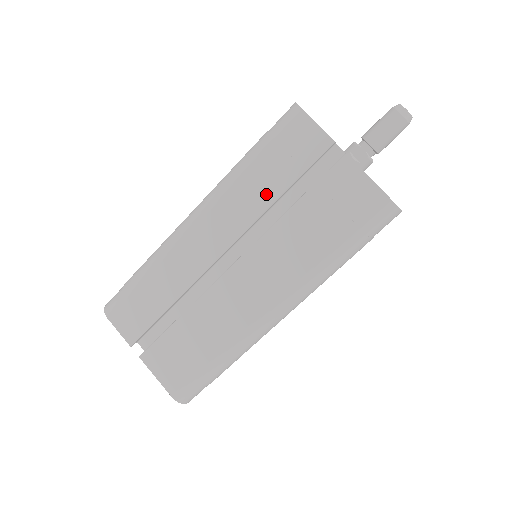
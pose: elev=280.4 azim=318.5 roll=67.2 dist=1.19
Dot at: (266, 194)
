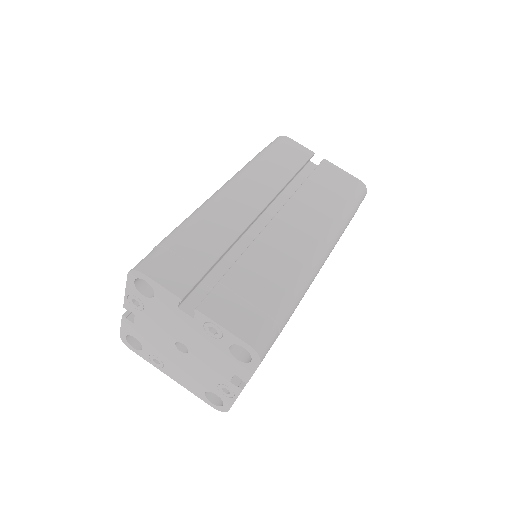
Dot at: (282, 175)
